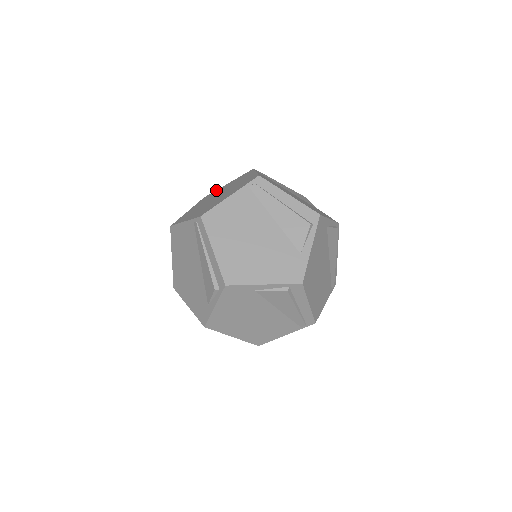
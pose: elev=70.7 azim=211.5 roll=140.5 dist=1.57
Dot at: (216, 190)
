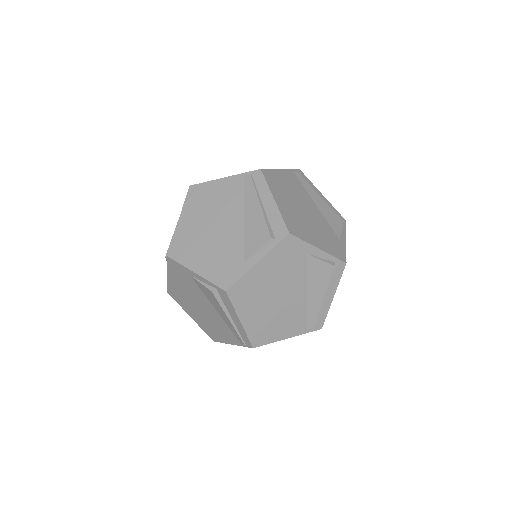
Dot at: occluded
